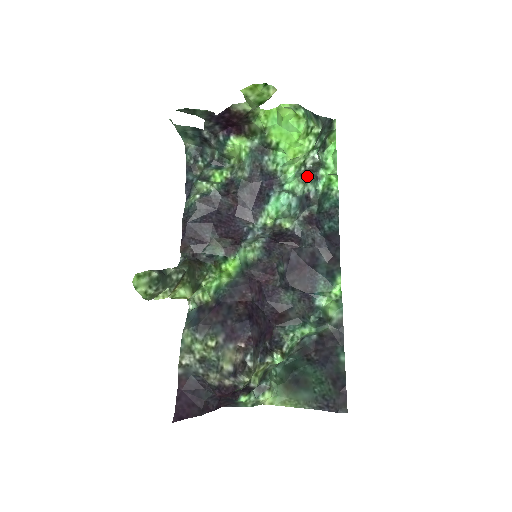
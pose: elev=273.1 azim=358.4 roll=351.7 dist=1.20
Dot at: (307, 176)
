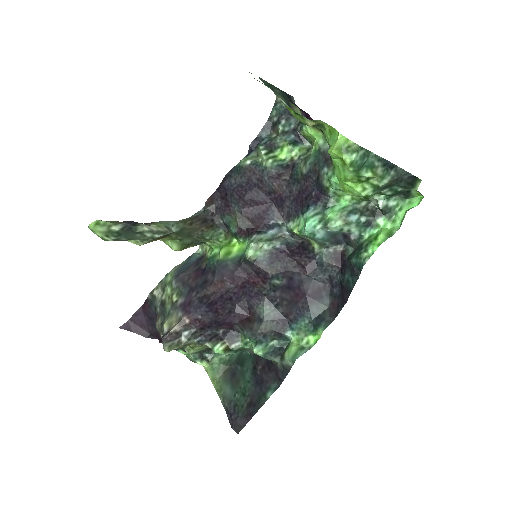
Dot at: (356, 216)
